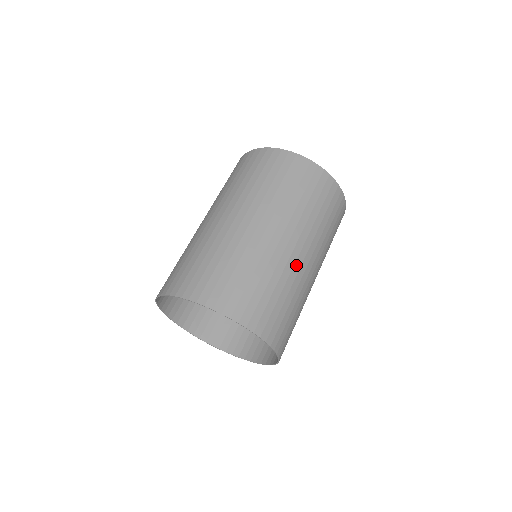
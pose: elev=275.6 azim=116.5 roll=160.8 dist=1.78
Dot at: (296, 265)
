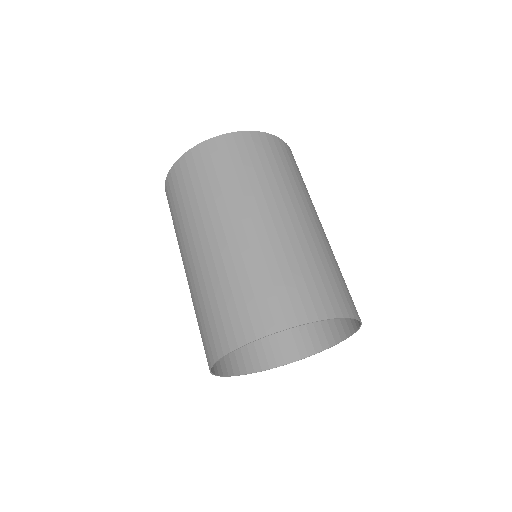
Dot at: (297, 230)
